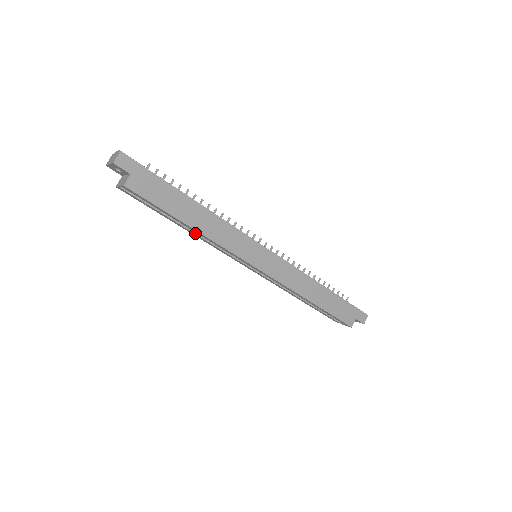
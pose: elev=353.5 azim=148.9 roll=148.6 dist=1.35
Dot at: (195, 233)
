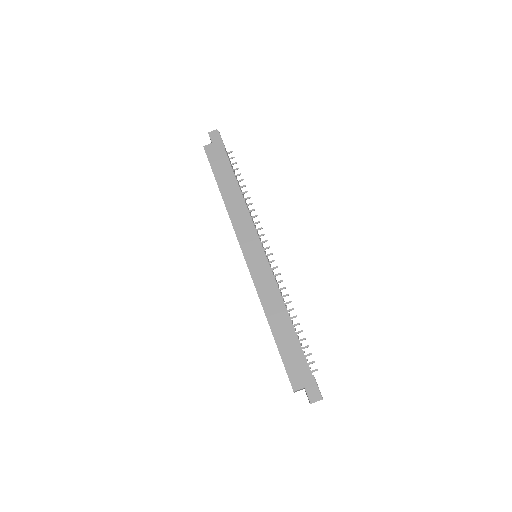
Dot at: occluded
